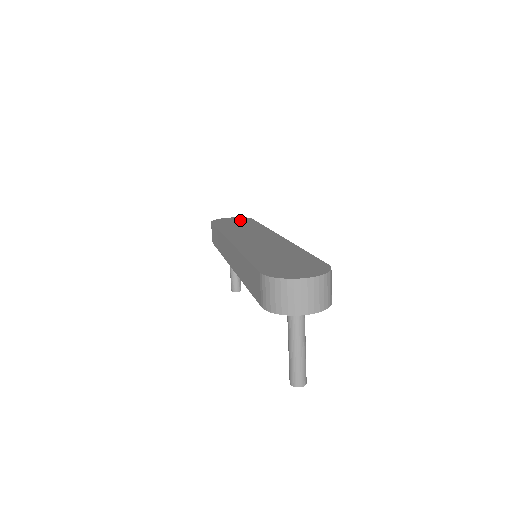
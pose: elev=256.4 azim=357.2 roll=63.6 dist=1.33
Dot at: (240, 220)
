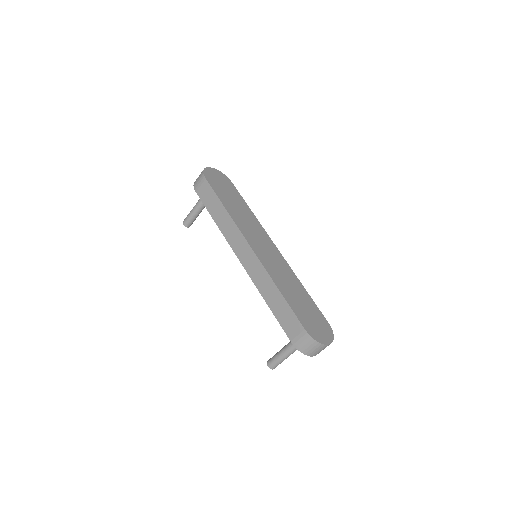
Dot at: (226, 183)
